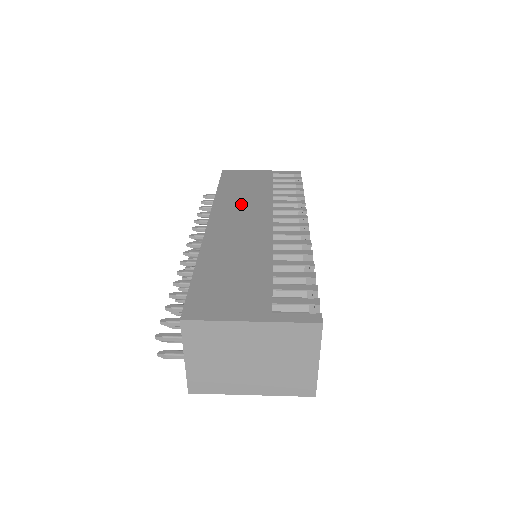
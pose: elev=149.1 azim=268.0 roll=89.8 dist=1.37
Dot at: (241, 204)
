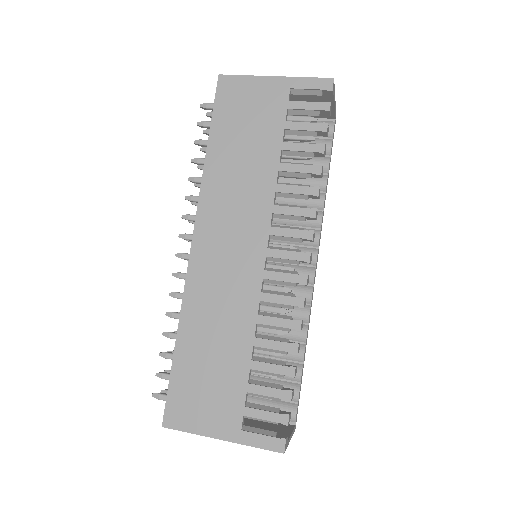
Dot at: (234, 194)
